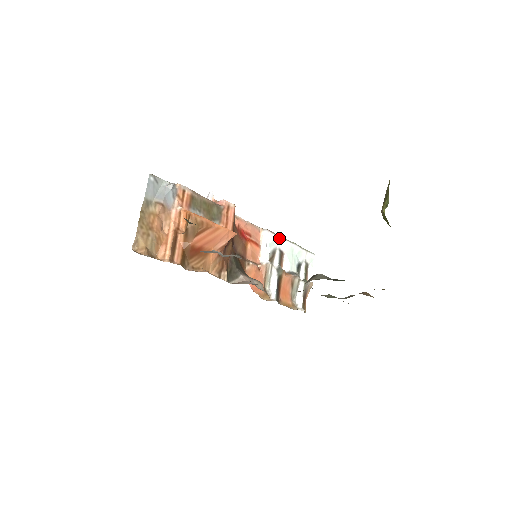
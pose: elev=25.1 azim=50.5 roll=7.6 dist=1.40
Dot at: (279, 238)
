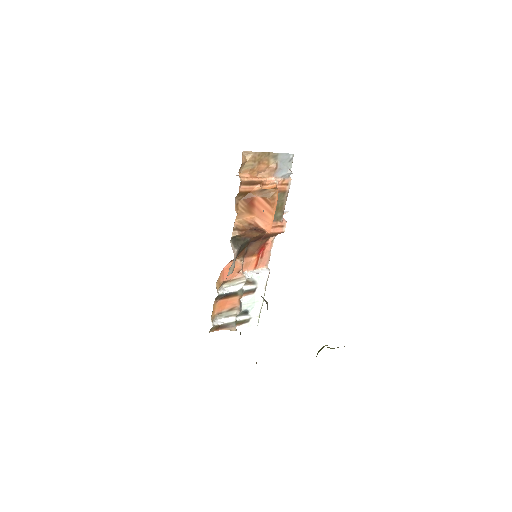
Dot at: (265, 284)
